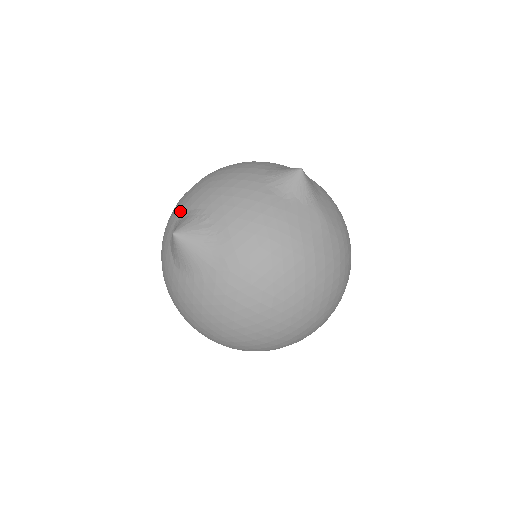
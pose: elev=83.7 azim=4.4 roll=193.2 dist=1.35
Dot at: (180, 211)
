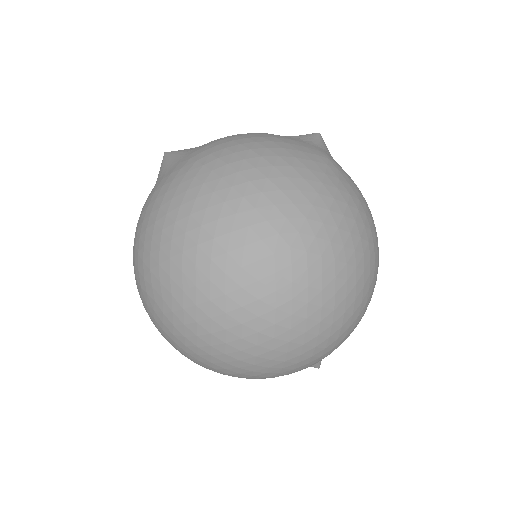
Dot at: occluded
